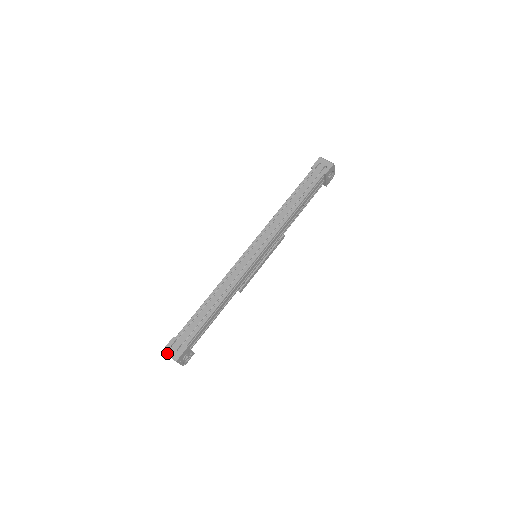
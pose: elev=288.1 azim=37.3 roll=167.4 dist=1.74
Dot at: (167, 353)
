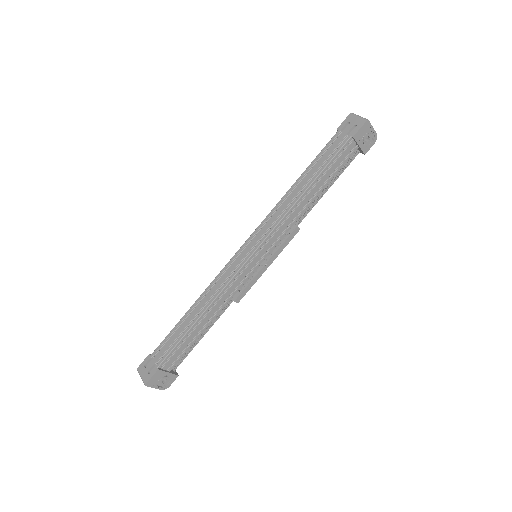
Dot at: (139, 374)
